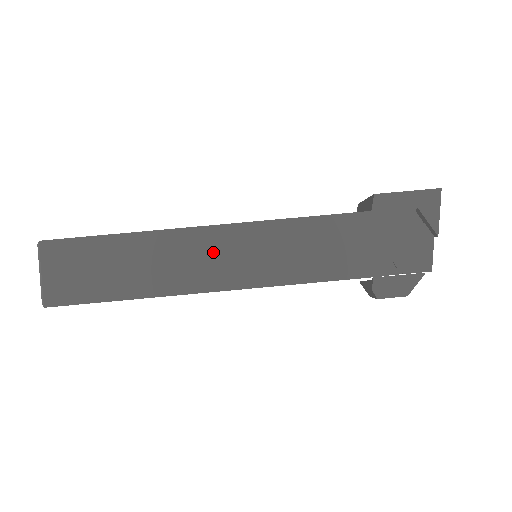
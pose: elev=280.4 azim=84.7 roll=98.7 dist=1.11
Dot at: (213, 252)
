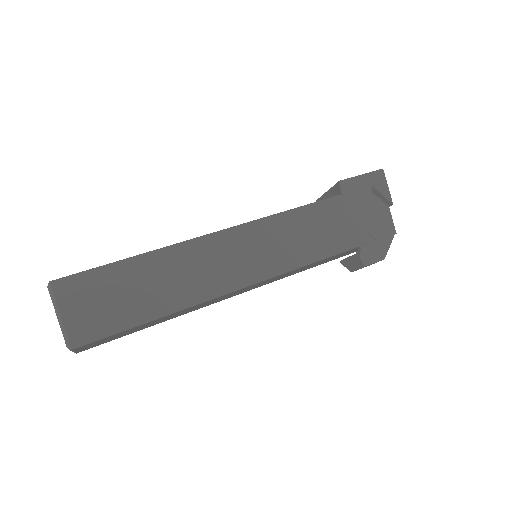
Dot at: (227, 254)
